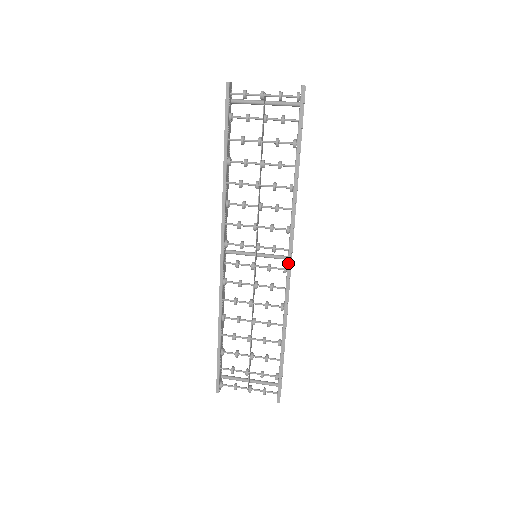
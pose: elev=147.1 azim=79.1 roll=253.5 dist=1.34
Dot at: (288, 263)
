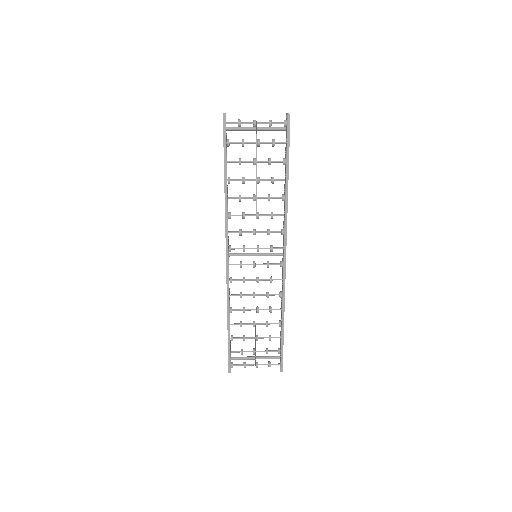
Dot at: (284, 259)
